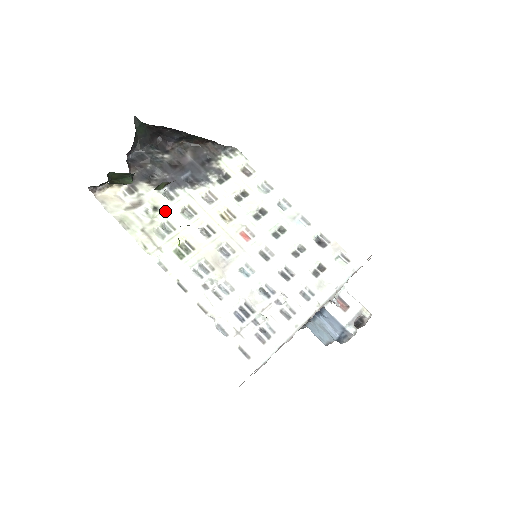
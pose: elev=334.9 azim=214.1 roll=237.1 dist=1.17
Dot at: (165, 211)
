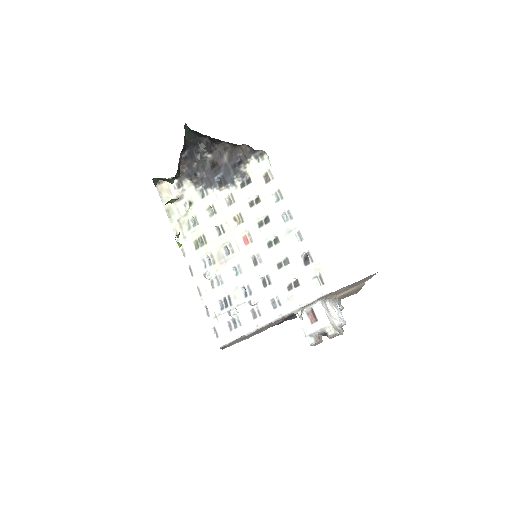
Dot at: (196, 207)
